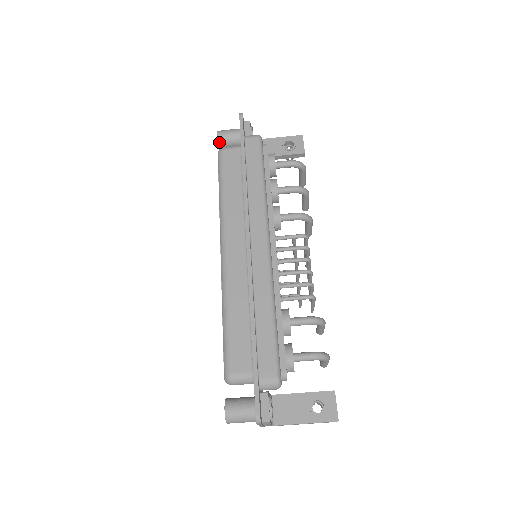
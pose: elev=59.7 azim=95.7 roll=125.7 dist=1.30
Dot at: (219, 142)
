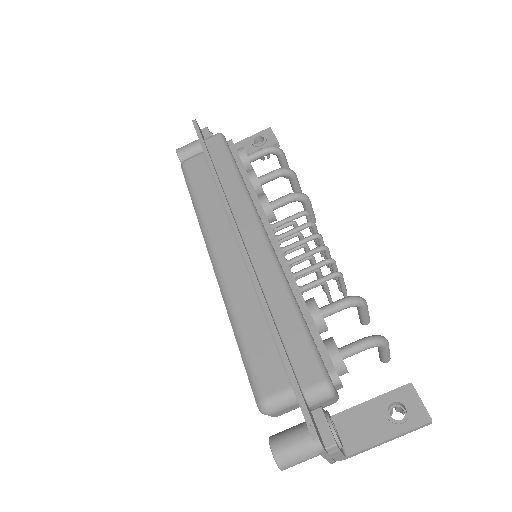
Dot at: (181, 159)
